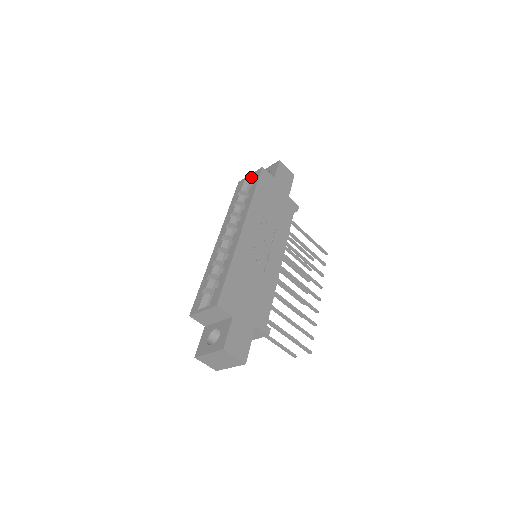
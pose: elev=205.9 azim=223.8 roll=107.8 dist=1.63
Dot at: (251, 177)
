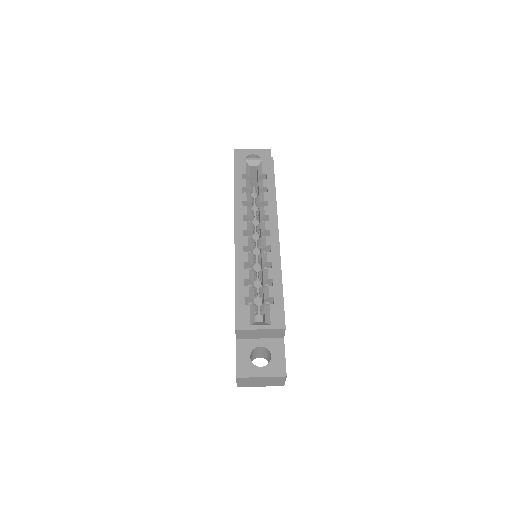
Dot at: (256, 162)
